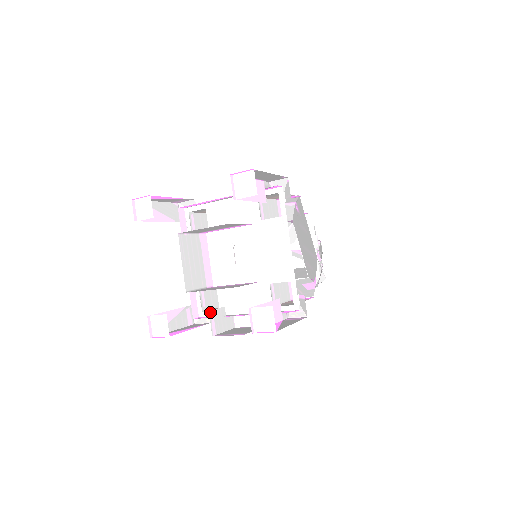
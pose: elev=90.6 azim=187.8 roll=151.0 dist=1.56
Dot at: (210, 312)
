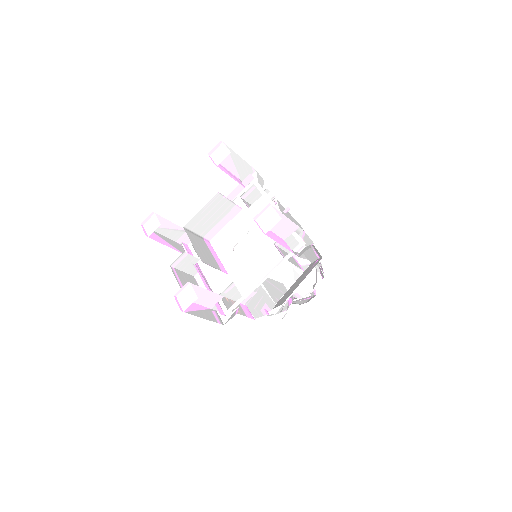
Dot at: (185, 253)
